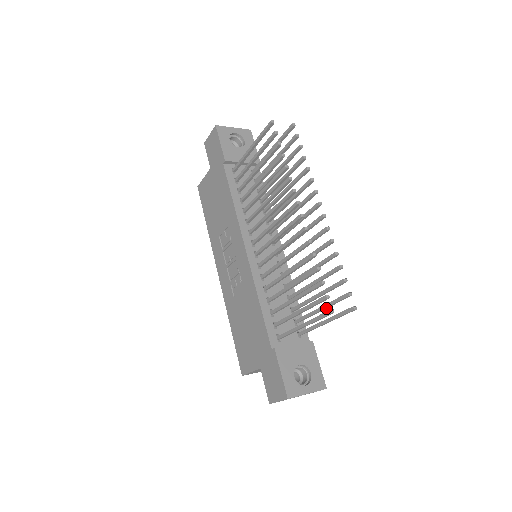
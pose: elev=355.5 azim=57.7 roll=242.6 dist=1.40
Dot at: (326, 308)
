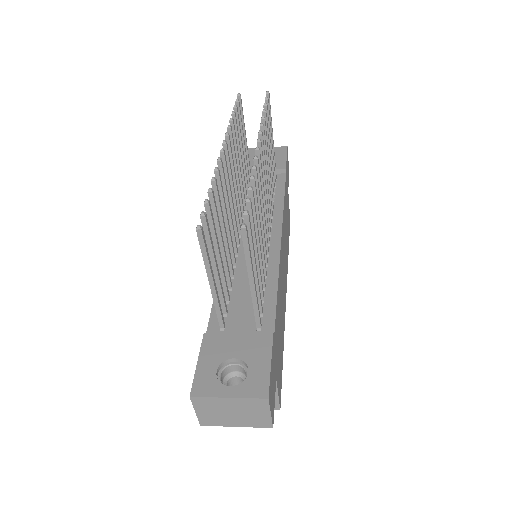
Dot at: (254, 261)
